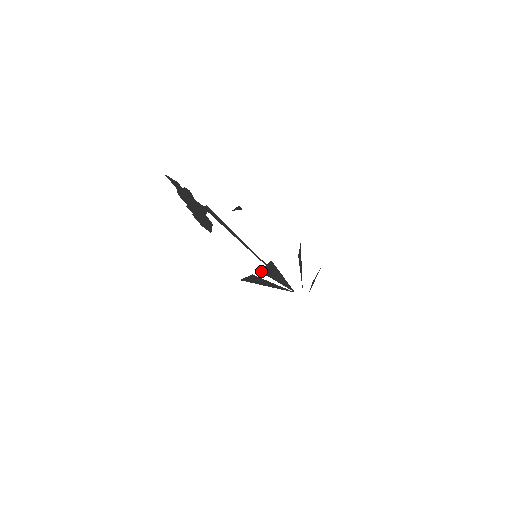
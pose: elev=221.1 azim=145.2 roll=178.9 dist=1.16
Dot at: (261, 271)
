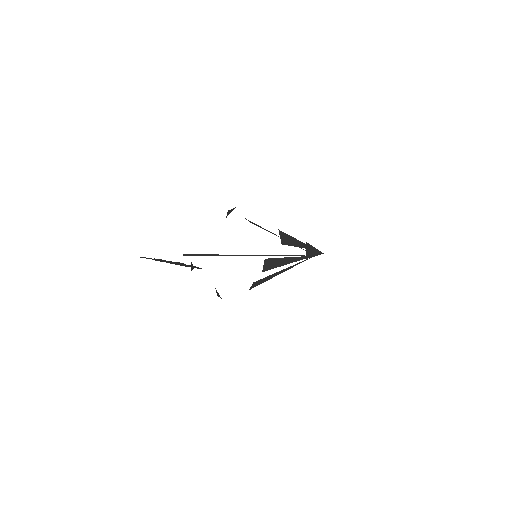
Dot at: (263, 271)
